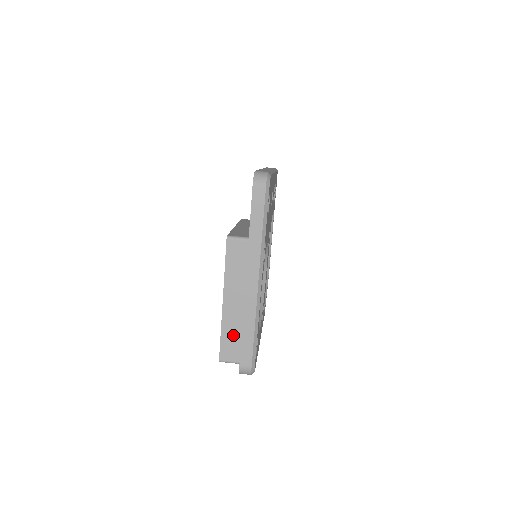
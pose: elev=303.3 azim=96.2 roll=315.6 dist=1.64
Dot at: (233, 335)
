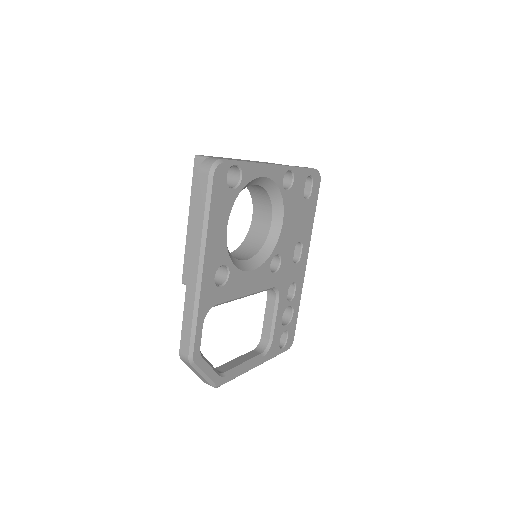
Dot at: (226, 158)
